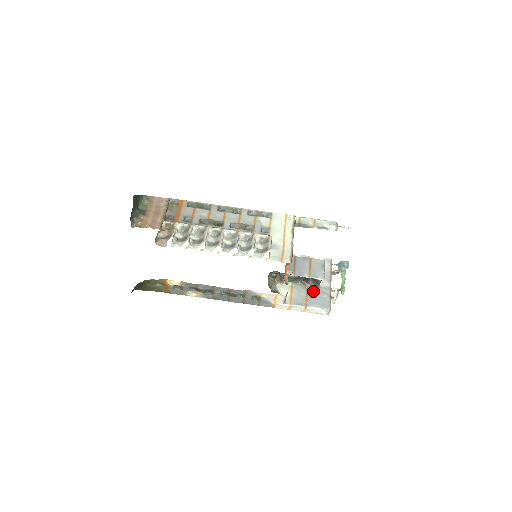
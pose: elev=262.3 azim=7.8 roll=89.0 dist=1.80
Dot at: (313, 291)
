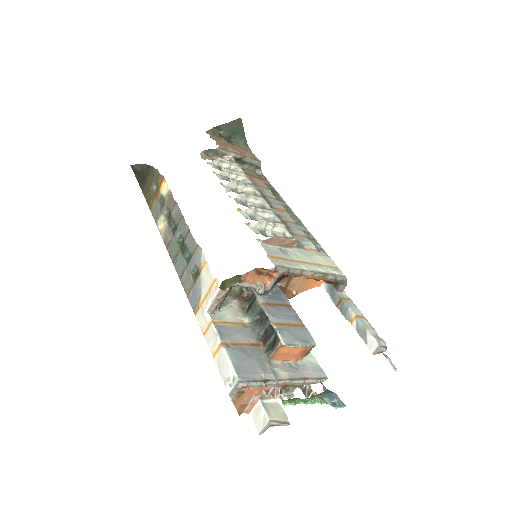
Dot at: (256, 352)
